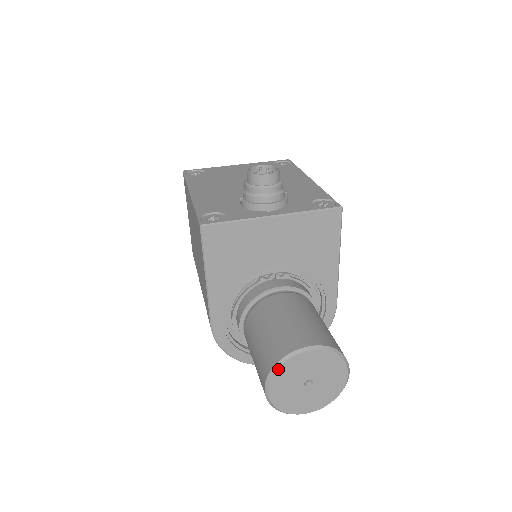
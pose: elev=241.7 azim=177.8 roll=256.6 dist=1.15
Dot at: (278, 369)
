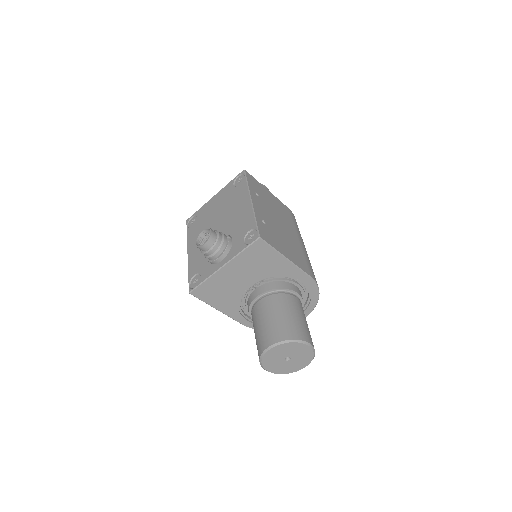
Dot at: (262, 362)
